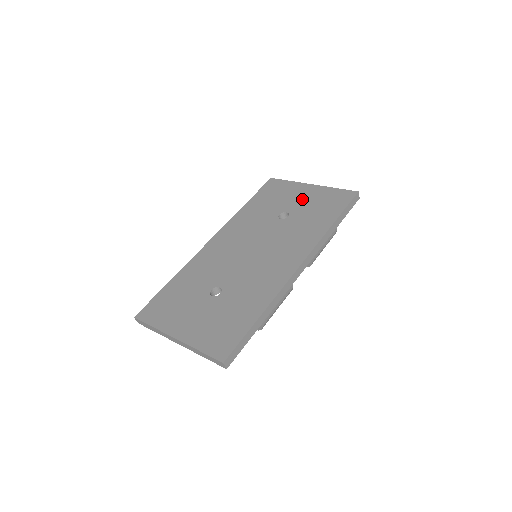
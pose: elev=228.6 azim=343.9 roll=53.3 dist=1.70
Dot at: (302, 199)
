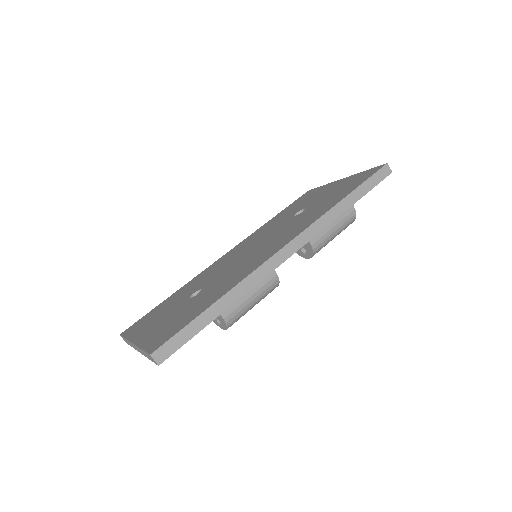
Dot at: (325, 193)
